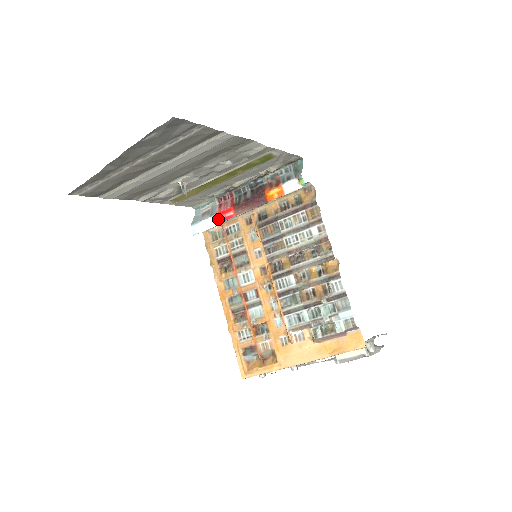
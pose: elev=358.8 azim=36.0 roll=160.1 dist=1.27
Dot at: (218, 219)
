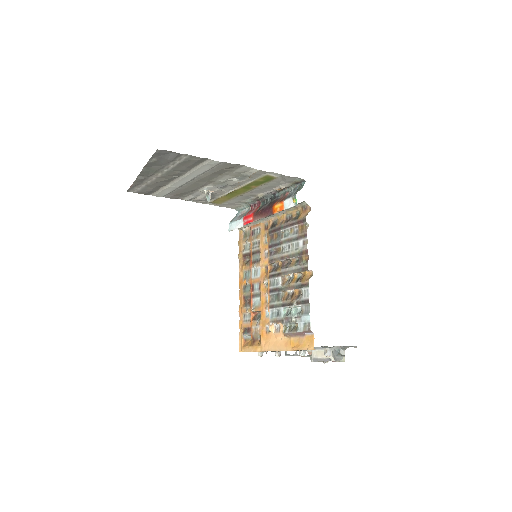
Dot at: (244, 222)
